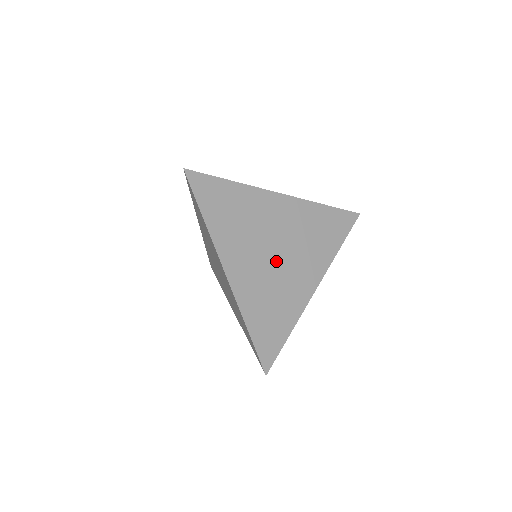
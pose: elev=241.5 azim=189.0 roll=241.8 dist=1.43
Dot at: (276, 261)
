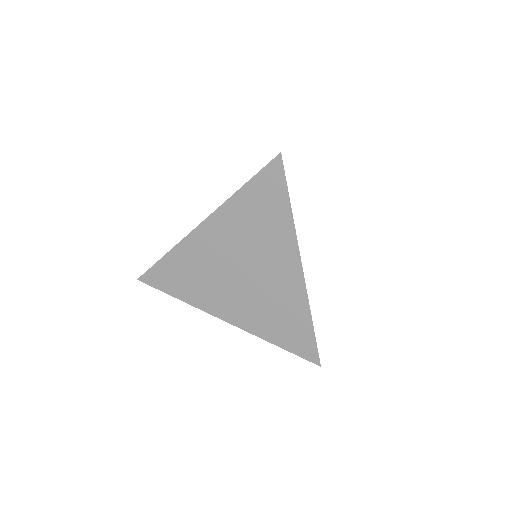
Dot at: occluded
